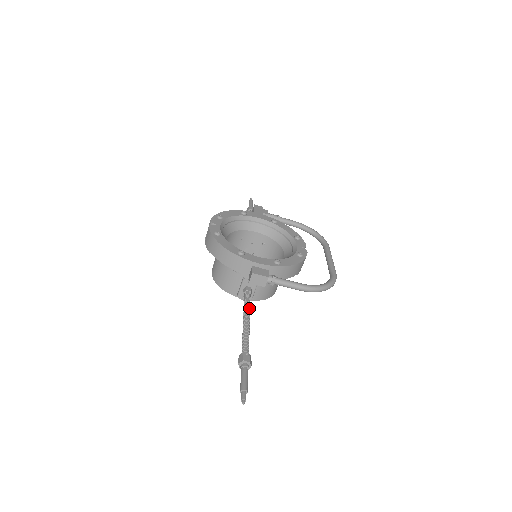
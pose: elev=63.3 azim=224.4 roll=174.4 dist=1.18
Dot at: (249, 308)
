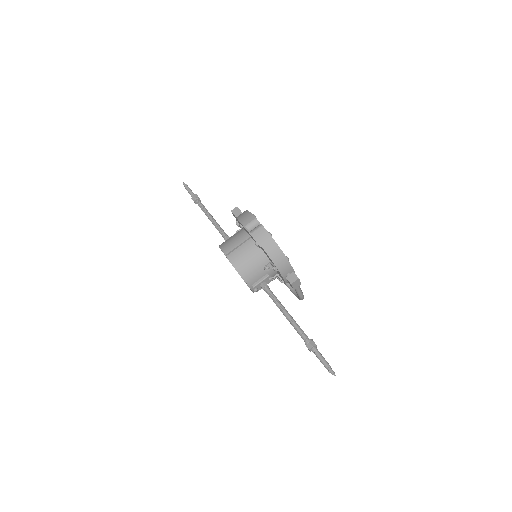
Dot at: (279, 302)
